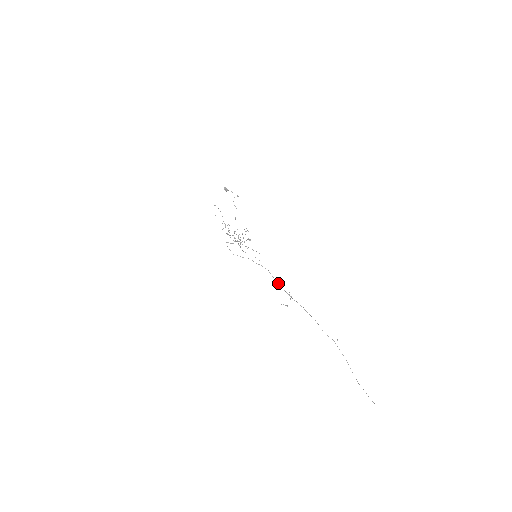
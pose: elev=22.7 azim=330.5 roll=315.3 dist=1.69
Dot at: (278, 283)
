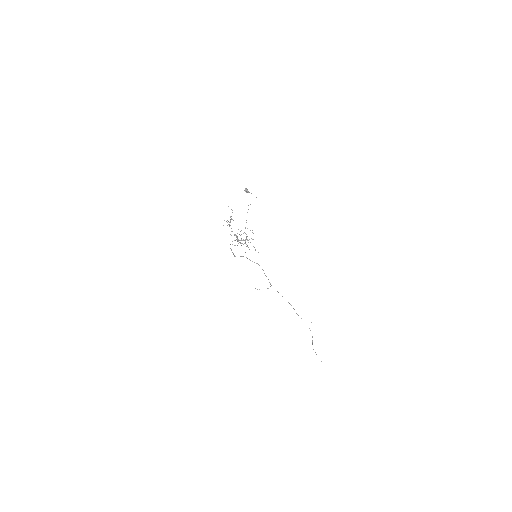
Dot at: occluded
